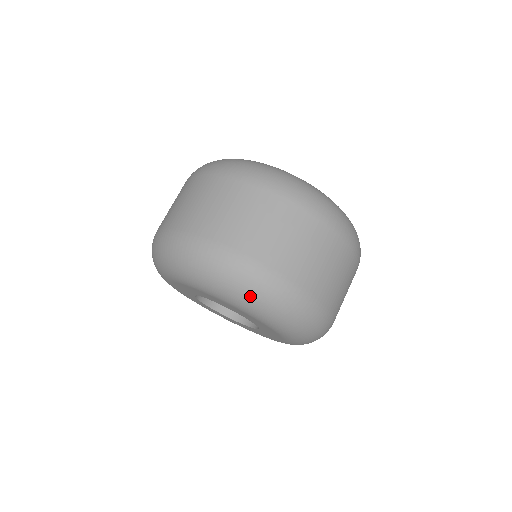
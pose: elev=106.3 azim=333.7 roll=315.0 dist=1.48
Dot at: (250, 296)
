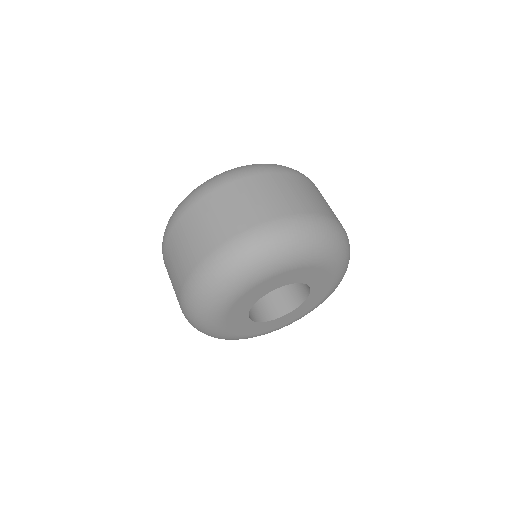
Dot at: (339, 245)
